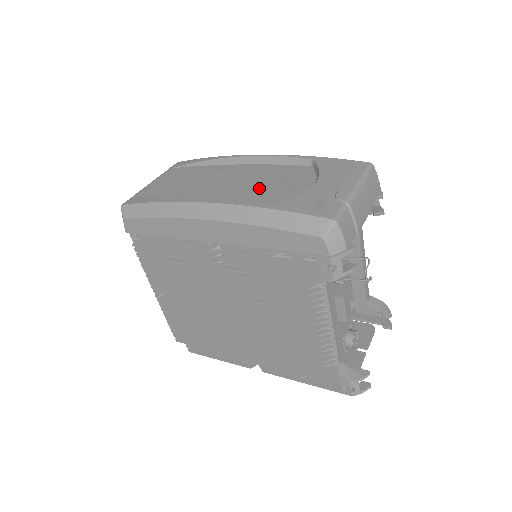
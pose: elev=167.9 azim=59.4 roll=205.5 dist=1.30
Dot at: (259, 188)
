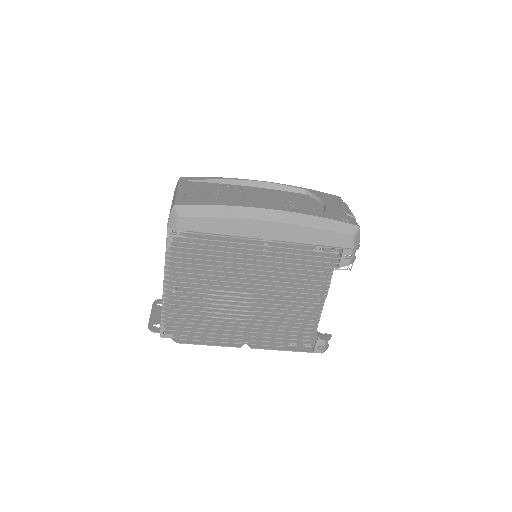
Dot at: (286, 204)
